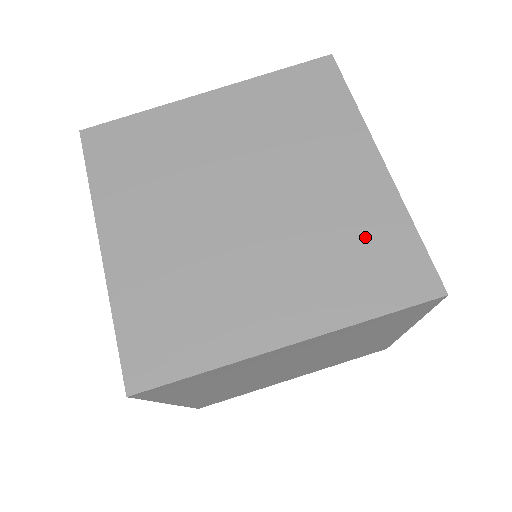
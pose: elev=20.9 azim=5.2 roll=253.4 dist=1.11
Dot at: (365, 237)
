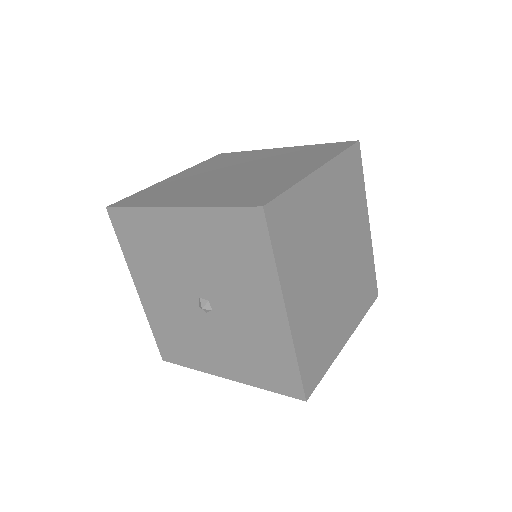
Dot at: (365, 273)
